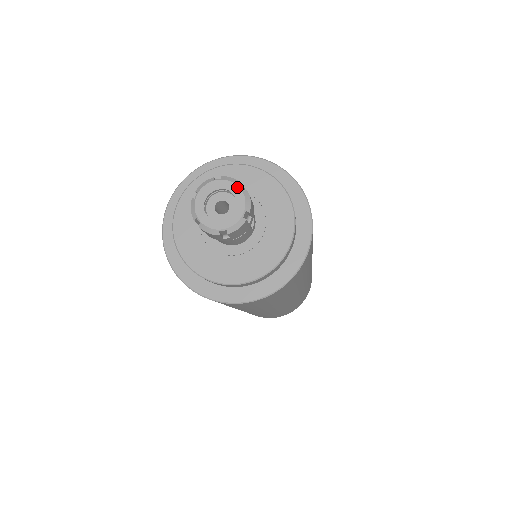
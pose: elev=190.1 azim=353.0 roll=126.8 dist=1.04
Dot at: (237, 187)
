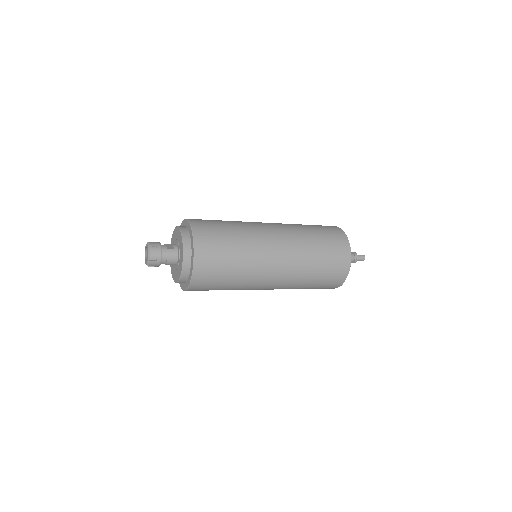
Dot at: (146, 245)
